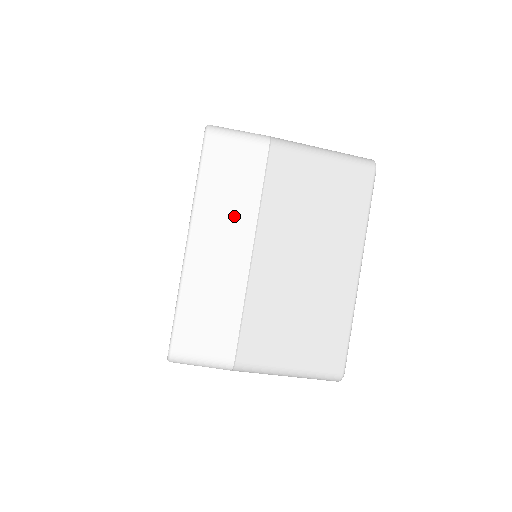
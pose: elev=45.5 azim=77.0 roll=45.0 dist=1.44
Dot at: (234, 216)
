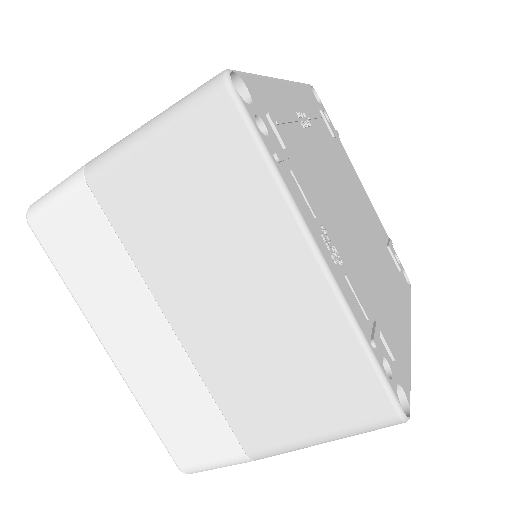
Dot at: (120, 296)
